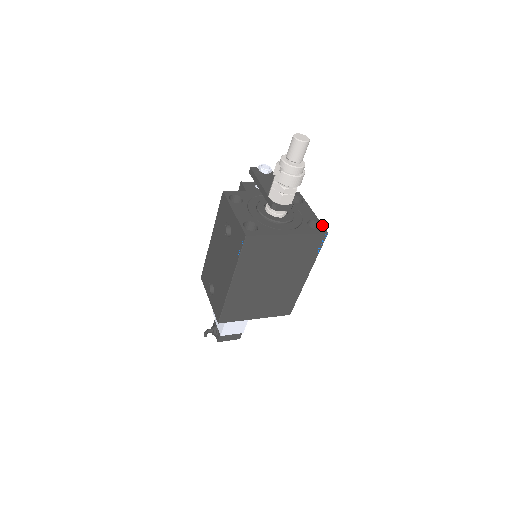
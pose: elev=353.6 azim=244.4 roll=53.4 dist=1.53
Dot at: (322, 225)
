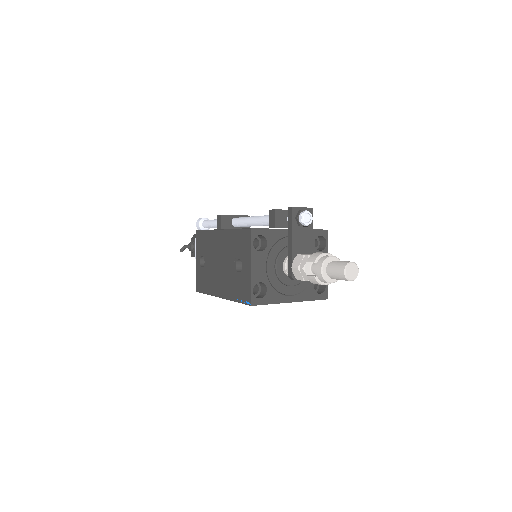
Dot at: (327, 287)
